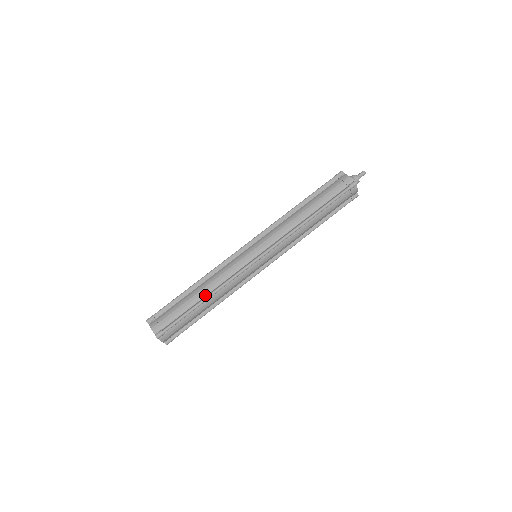
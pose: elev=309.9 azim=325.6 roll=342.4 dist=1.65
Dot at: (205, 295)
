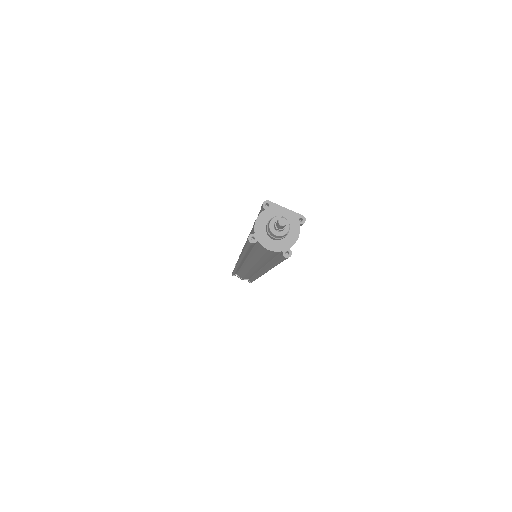
Dot at: occluded
